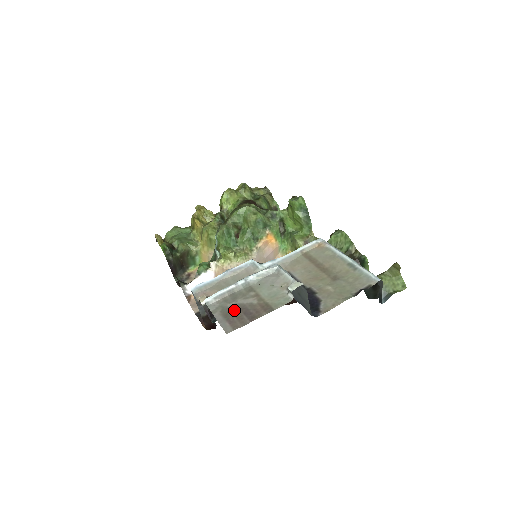
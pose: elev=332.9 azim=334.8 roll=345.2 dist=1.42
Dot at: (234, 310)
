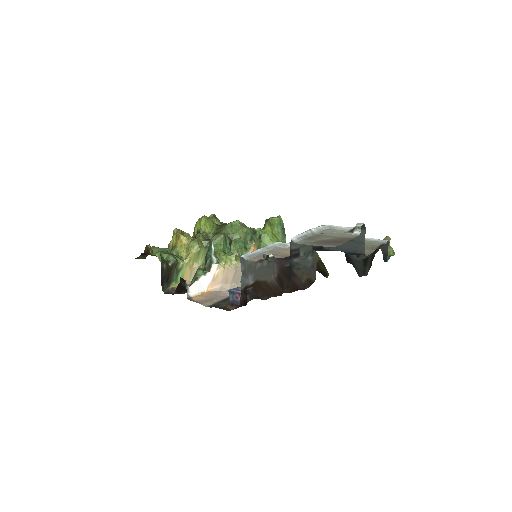
Dot at: (321, 242)
